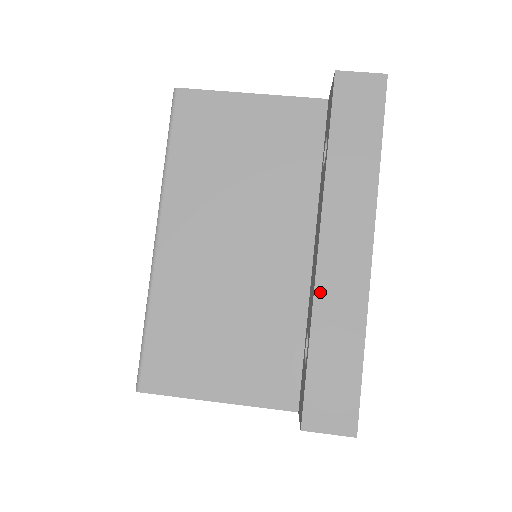
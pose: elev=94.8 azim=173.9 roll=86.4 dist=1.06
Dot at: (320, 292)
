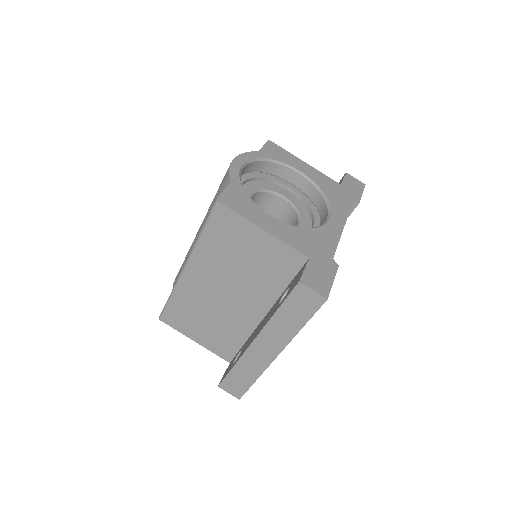
Dot at: (245, 356)
